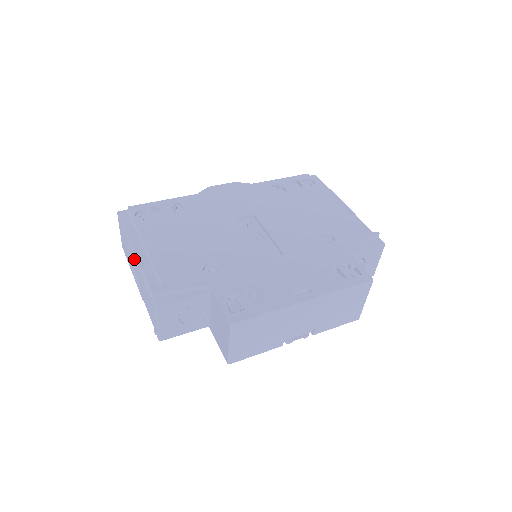
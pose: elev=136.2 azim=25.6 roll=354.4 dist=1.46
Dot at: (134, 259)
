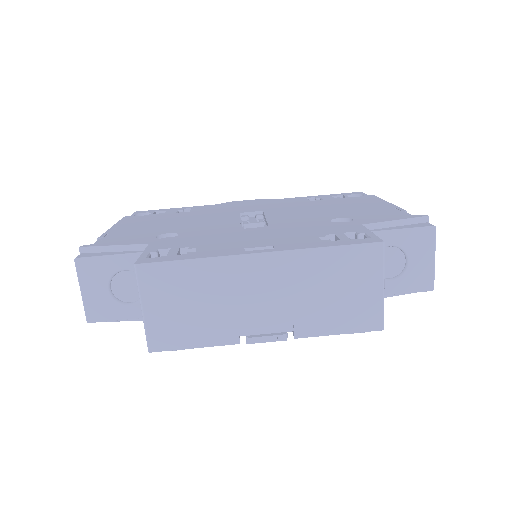
Dot at: occluded
